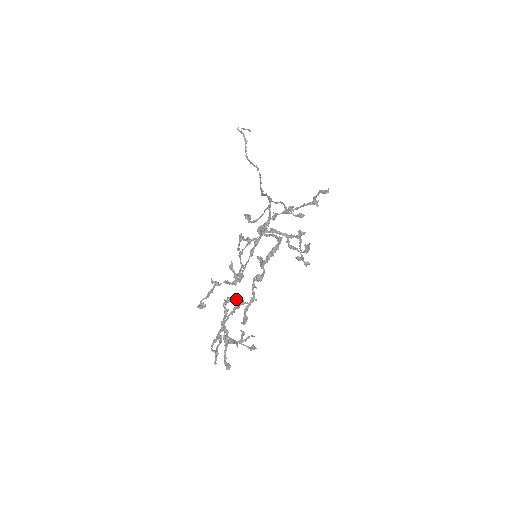
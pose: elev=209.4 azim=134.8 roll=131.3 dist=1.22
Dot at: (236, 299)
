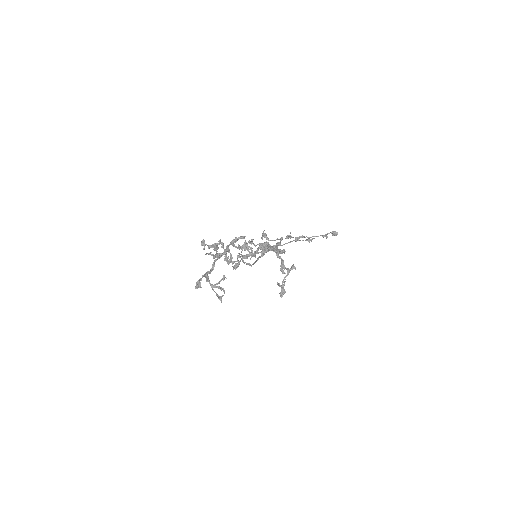
Dot at: (245, 243)
